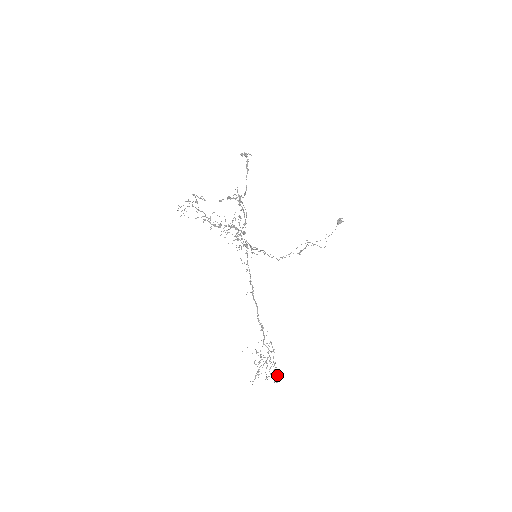
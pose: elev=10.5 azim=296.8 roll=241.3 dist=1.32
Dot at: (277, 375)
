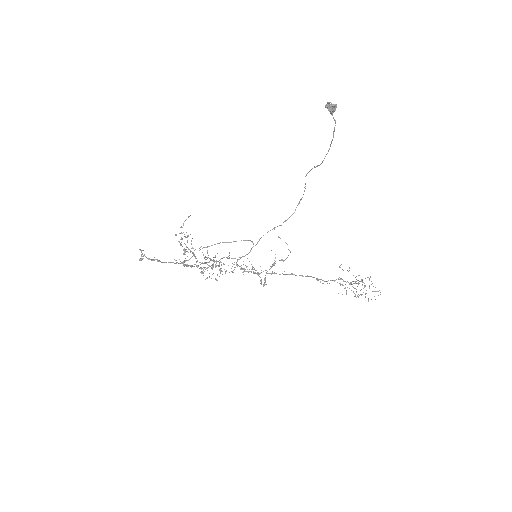
Dot at: occluded
